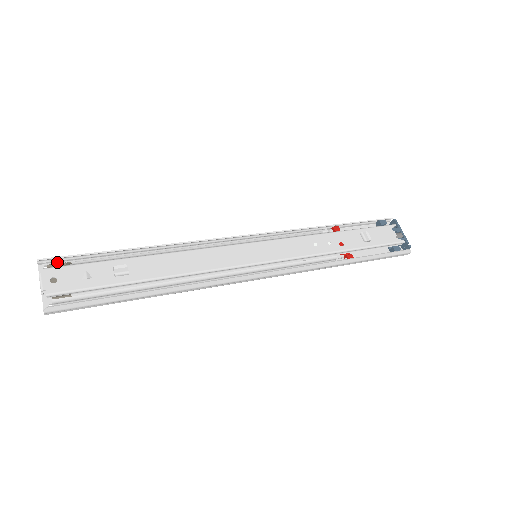
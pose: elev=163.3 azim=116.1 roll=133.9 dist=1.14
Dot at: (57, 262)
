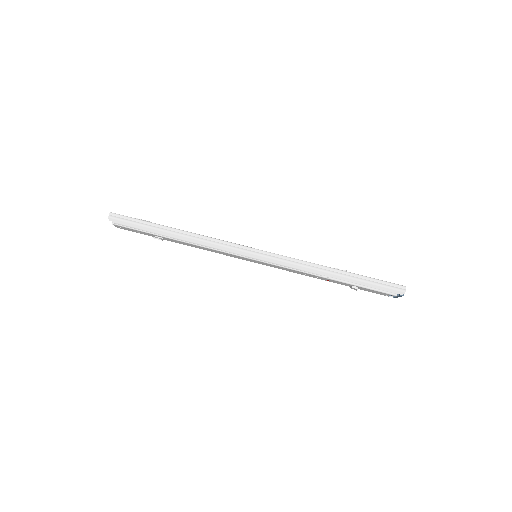
Dot at: (120, 225)
